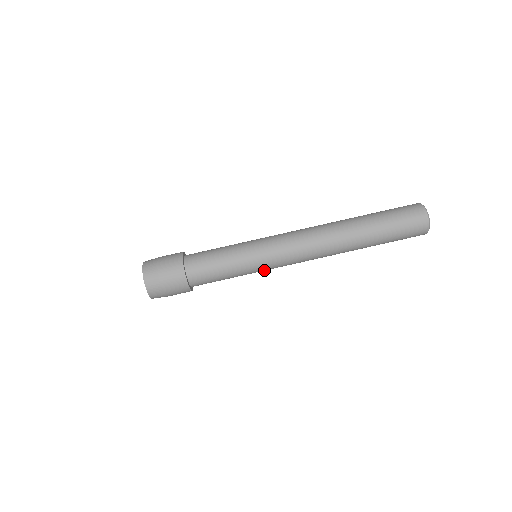
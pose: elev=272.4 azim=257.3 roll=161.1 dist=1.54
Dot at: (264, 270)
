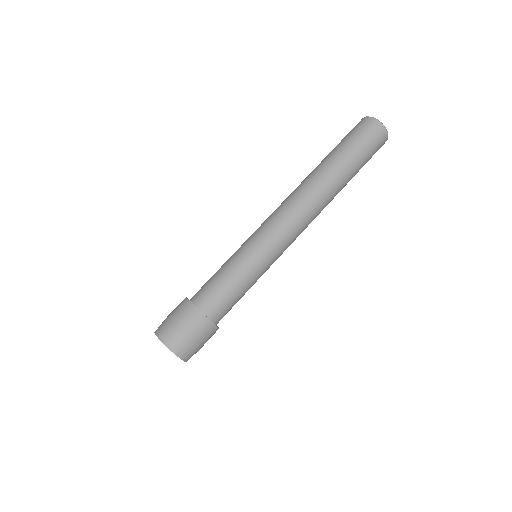
Dot at: (267, 255)
